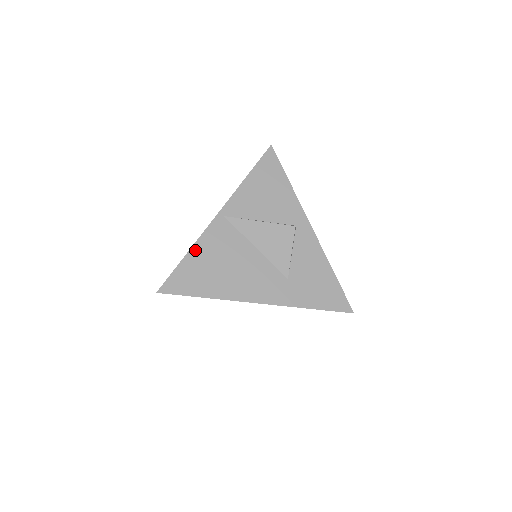
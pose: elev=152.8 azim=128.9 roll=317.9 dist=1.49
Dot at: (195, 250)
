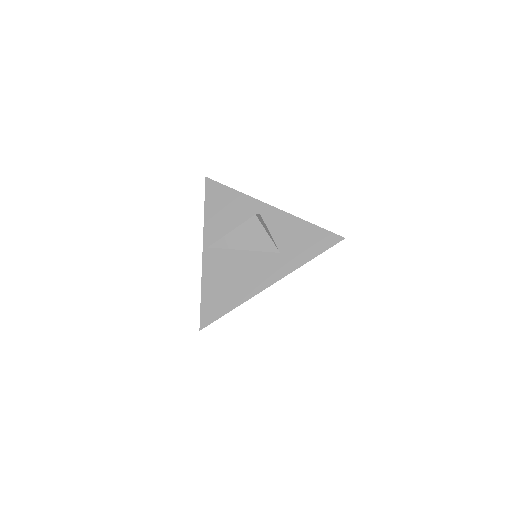
Dot at: (205, 284)
